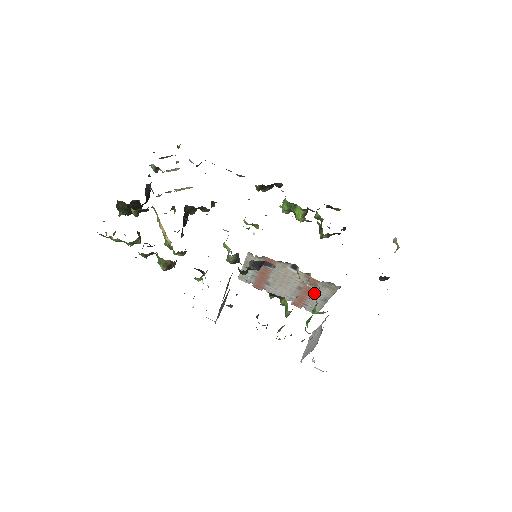
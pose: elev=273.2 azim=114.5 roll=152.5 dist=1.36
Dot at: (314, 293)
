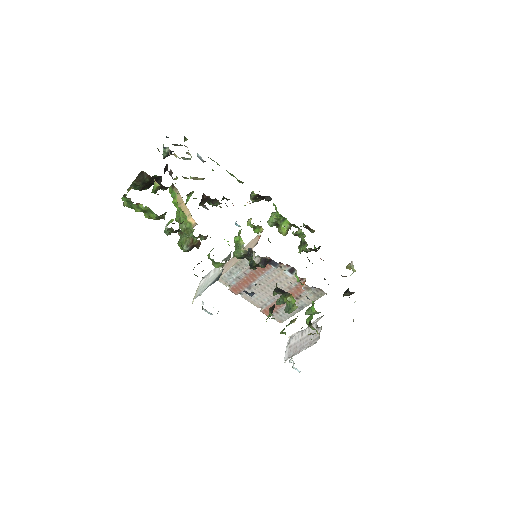
Dot at: (295, 299)
